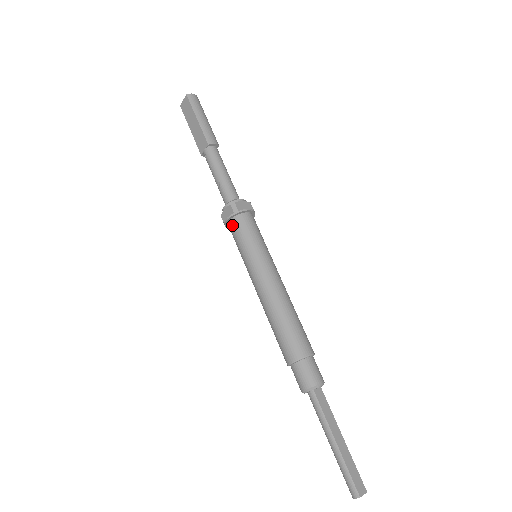
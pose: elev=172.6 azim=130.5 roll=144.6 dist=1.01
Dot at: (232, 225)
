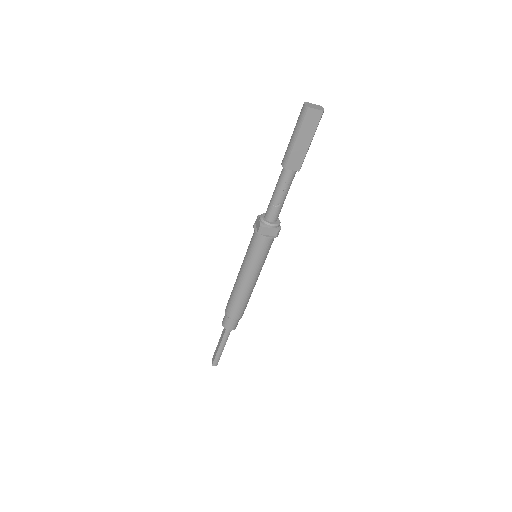
Dot at: (267, 241)
